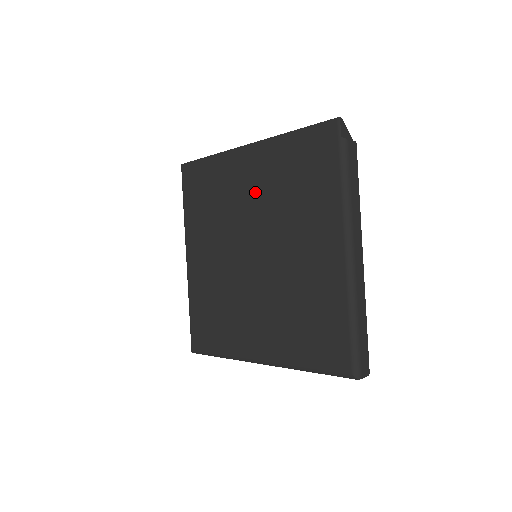
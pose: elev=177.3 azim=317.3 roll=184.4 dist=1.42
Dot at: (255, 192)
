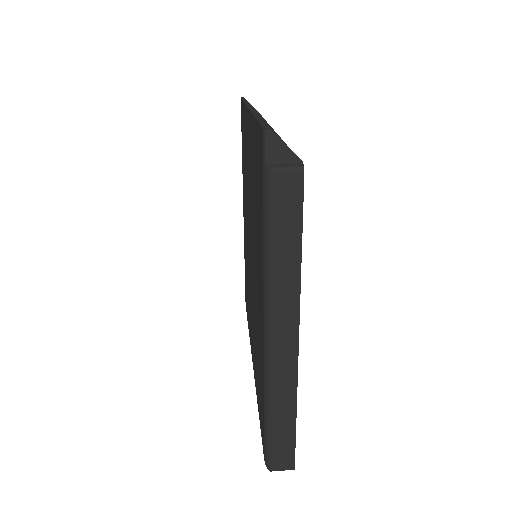
Dot at: (250, 180)
